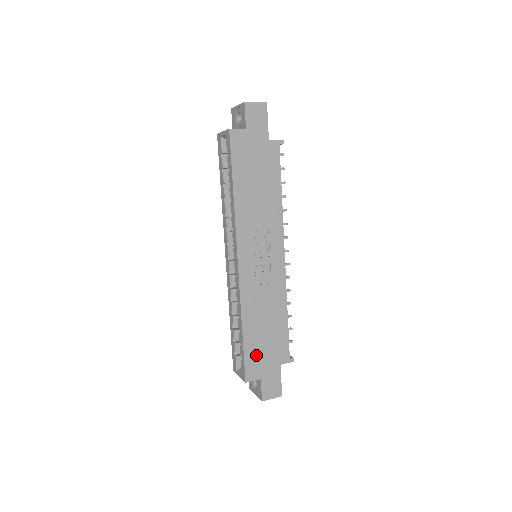
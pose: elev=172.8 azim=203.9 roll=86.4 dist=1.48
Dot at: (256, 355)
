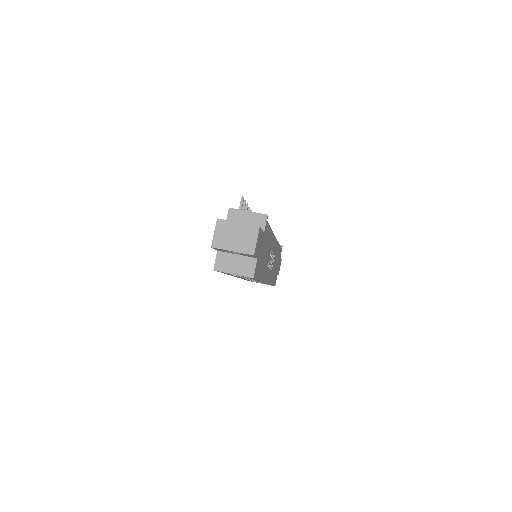
Dot at: occluded
